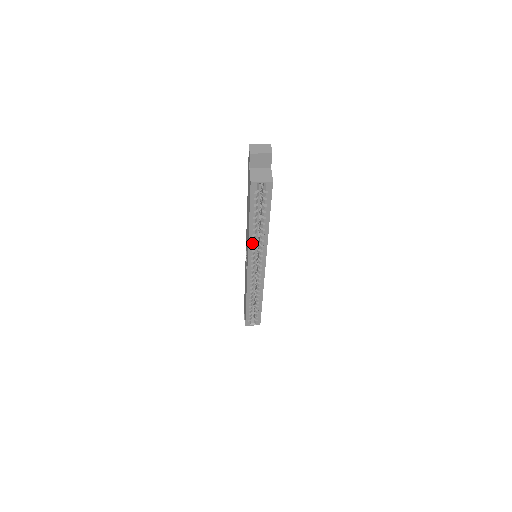
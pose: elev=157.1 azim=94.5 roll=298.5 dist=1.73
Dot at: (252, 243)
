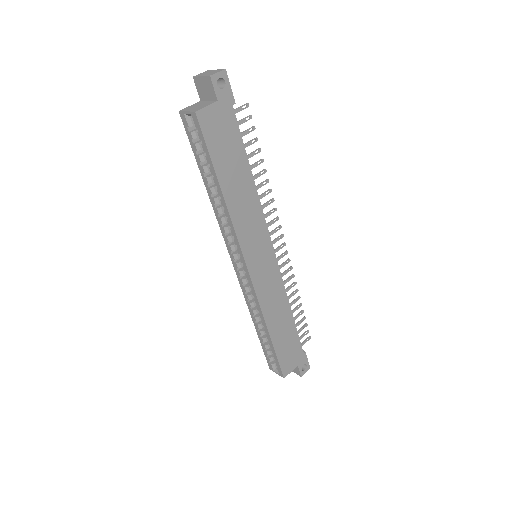
Dot at: (220, 220)
